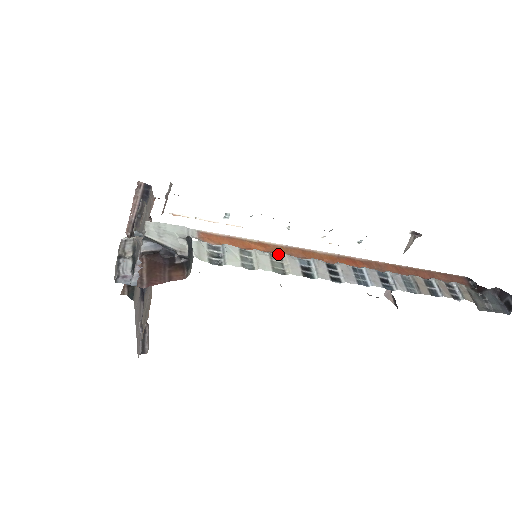
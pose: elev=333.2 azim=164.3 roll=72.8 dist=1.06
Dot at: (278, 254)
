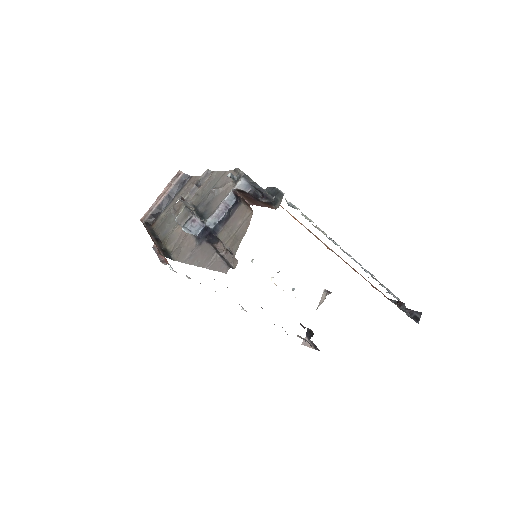
Dot at: (313, 225)
